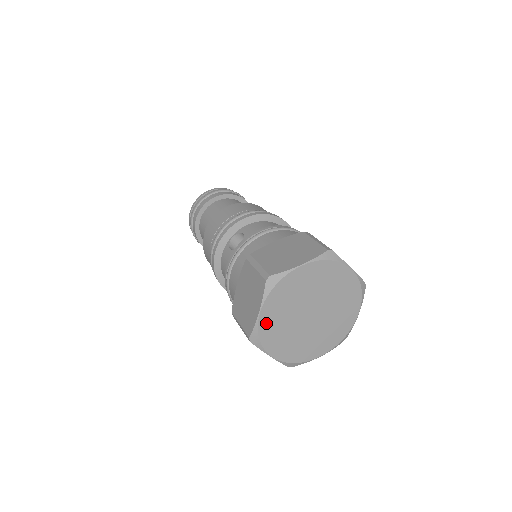
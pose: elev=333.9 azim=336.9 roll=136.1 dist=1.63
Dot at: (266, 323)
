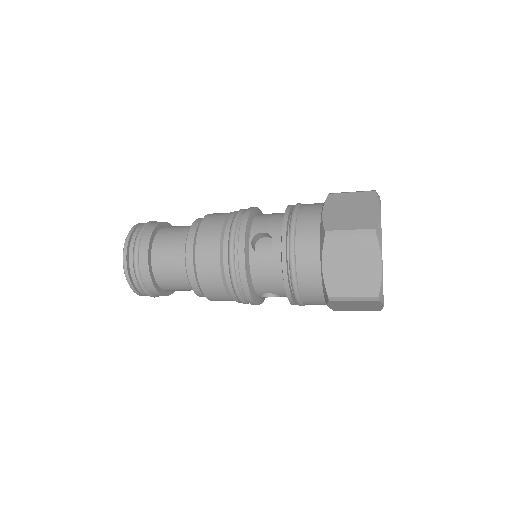
Dot at: occluded
